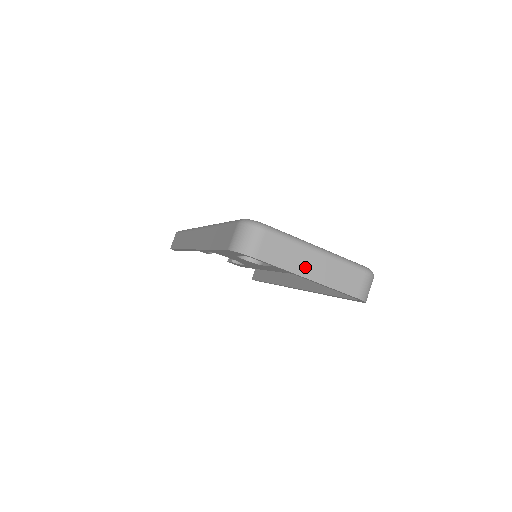
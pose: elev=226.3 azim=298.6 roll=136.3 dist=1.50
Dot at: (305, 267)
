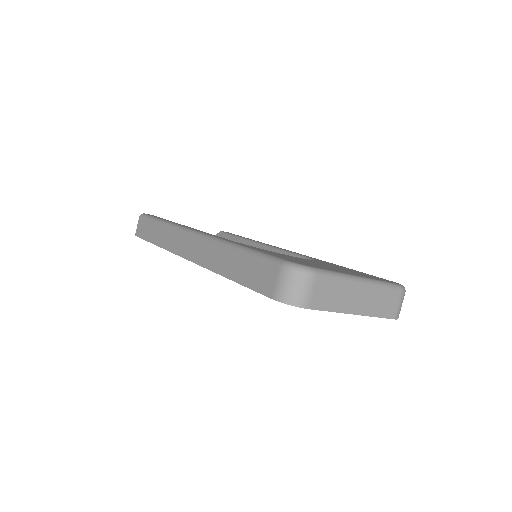
Dot at: (352, 303)
